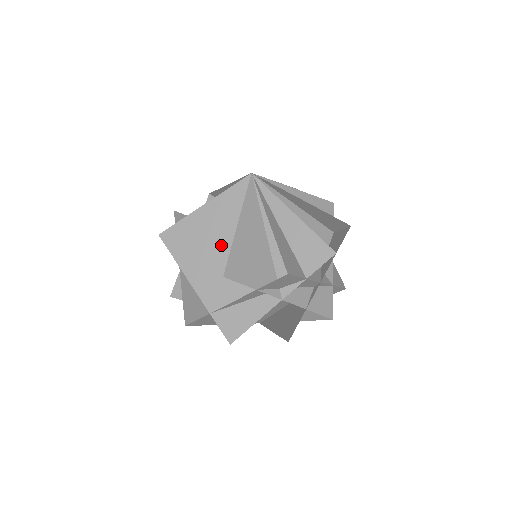
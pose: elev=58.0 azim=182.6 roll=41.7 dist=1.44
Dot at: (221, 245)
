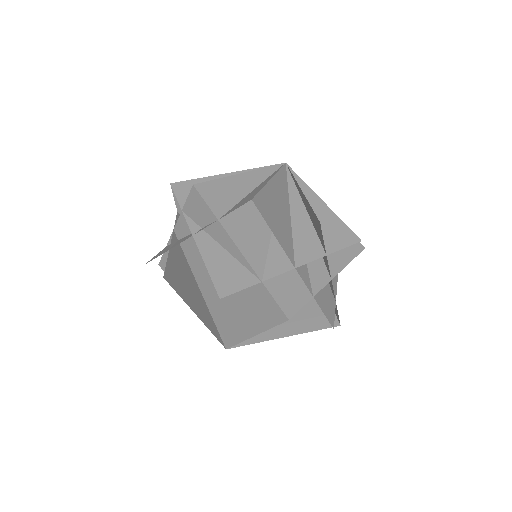
Dot at: occluded
